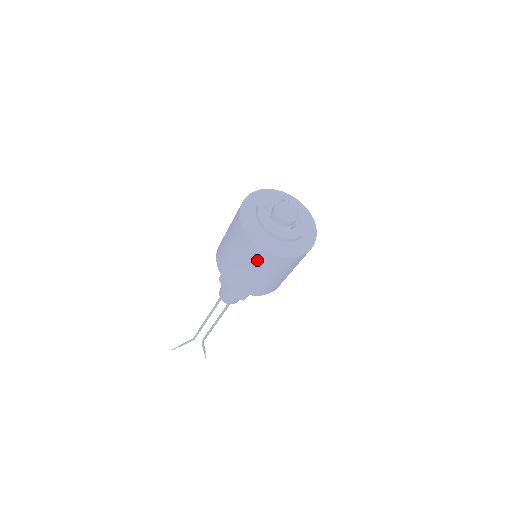
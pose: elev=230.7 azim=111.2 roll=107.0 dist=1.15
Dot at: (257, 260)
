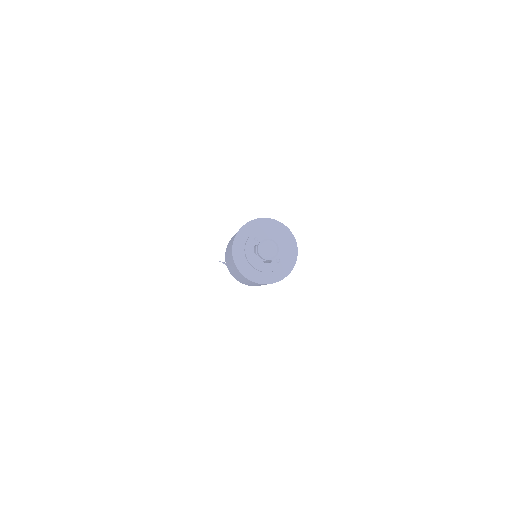
Dot at: (234, 267)
